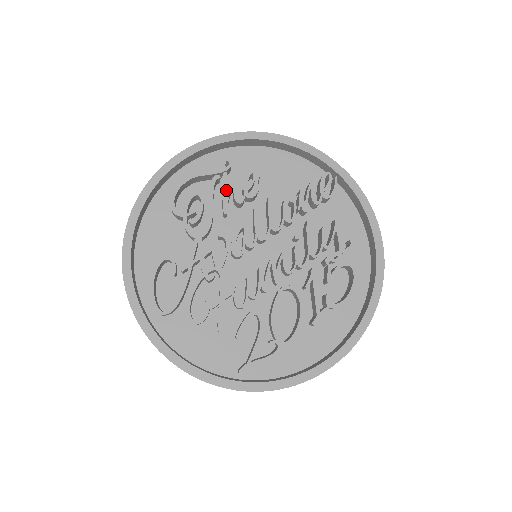
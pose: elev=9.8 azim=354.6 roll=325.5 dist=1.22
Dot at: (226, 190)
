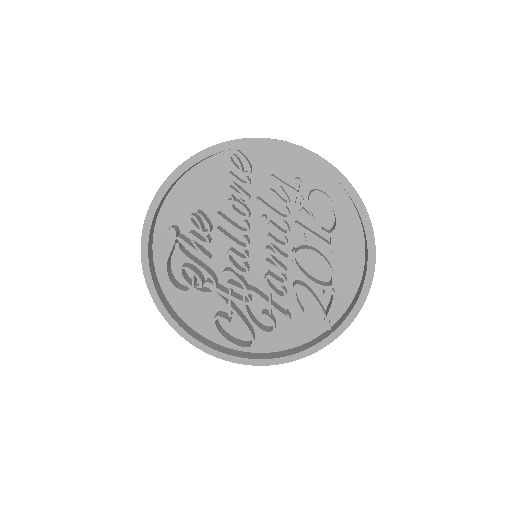
Dot at: occluded
